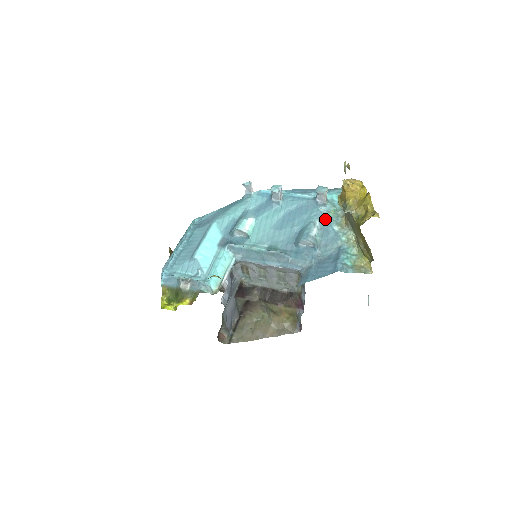
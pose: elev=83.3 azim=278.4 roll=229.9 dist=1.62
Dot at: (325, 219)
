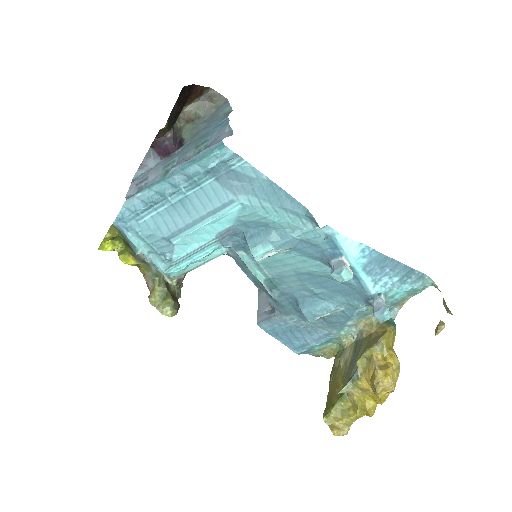
Dot at: (351, 315)
